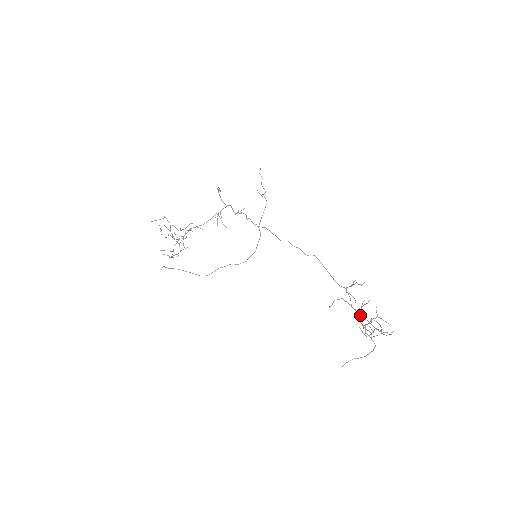
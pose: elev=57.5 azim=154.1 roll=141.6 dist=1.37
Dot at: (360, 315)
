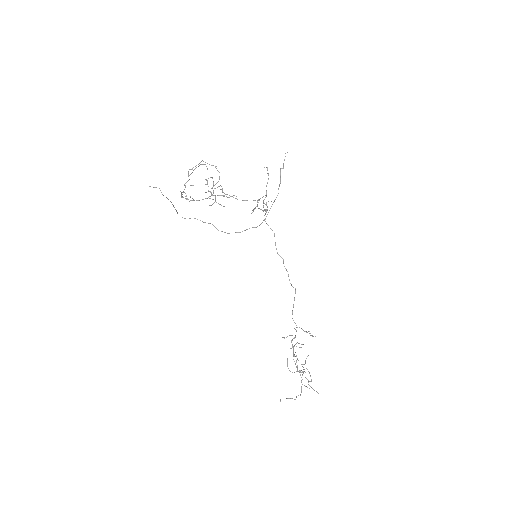
Dot at: occluded
